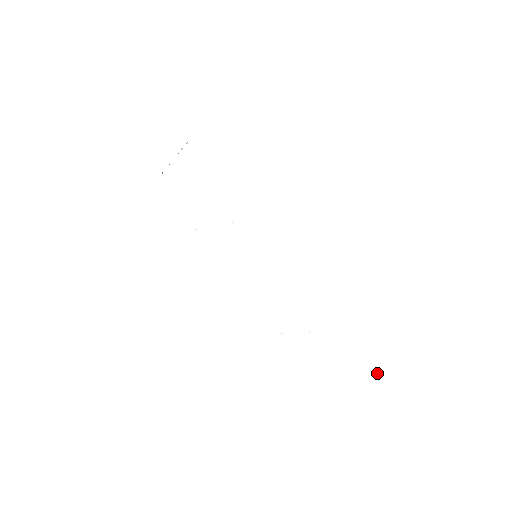
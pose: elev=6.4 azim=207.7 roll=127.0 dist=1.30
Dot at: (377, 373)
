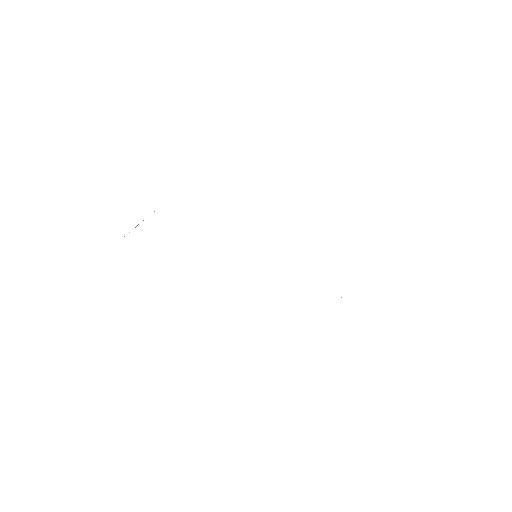
Dot at: occluded
